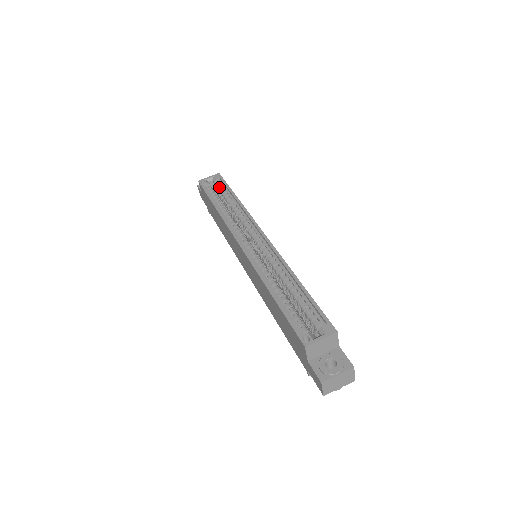
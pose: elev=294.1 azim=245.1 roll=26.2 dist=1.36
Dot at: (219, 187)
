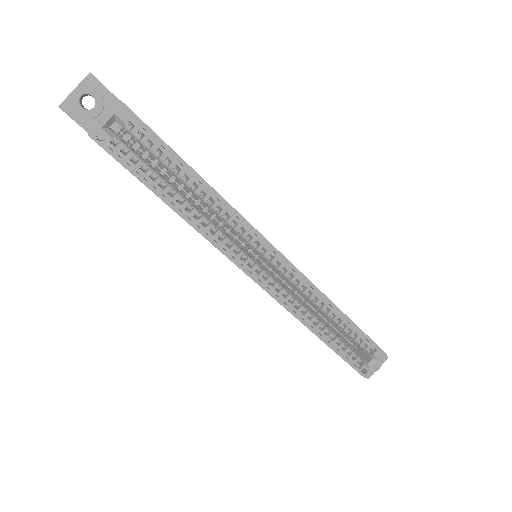
Dot at: occluded
